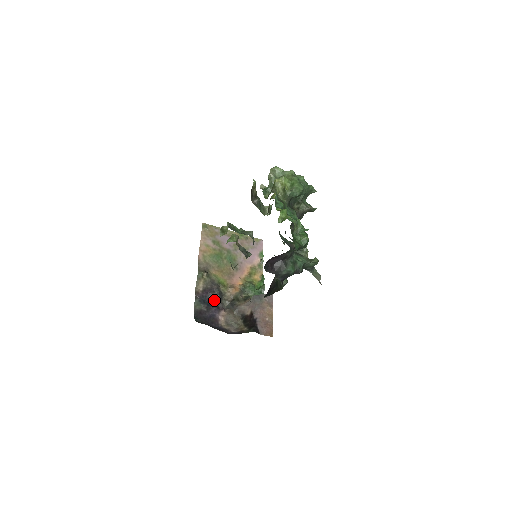
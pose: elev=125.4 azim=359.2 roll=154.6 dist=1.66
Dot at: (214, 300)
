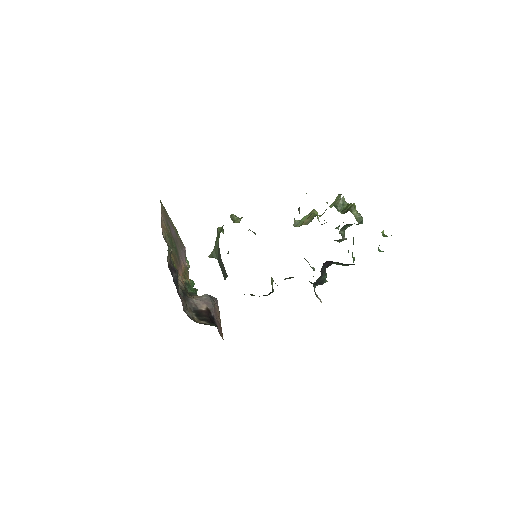
Dot at: occluded
